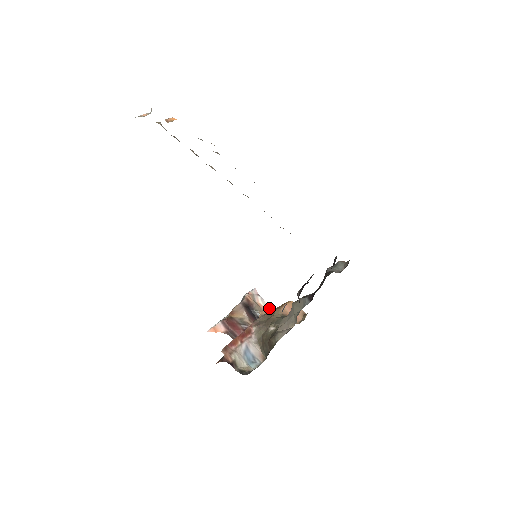
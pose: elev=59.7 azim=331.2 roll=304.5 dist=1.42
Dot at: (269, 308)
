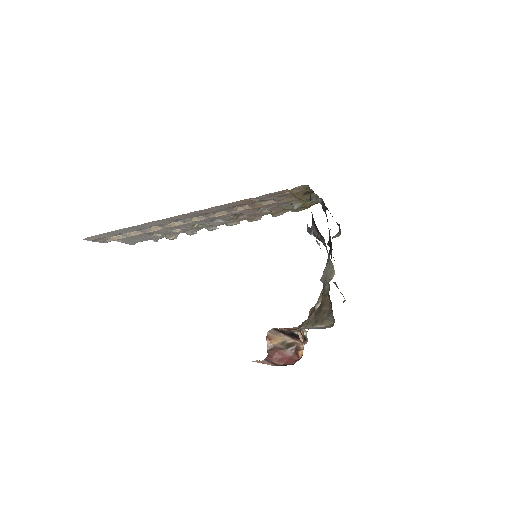
Dot at: occluded
